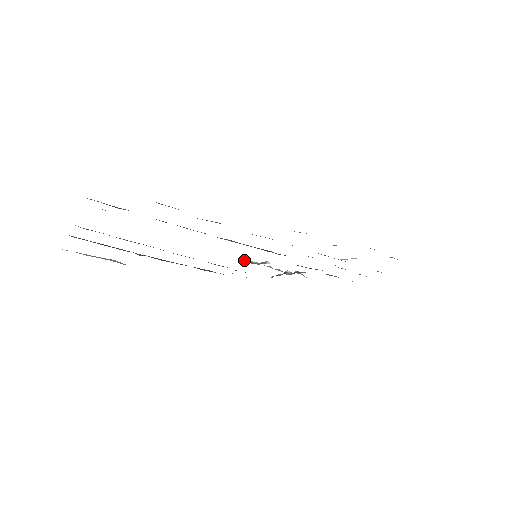
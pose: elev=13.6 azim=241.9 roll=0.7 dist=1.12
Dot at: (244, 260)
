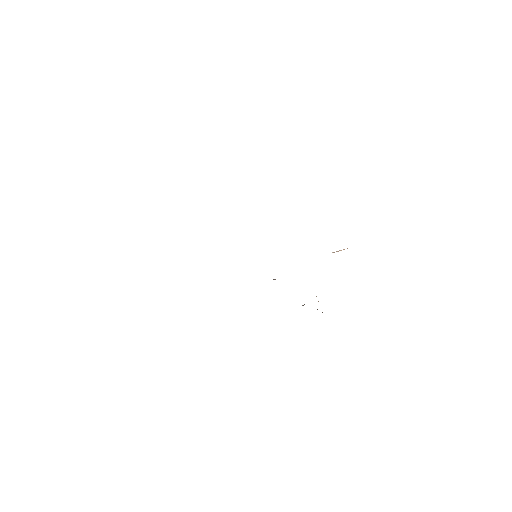
Dot at: occluded
